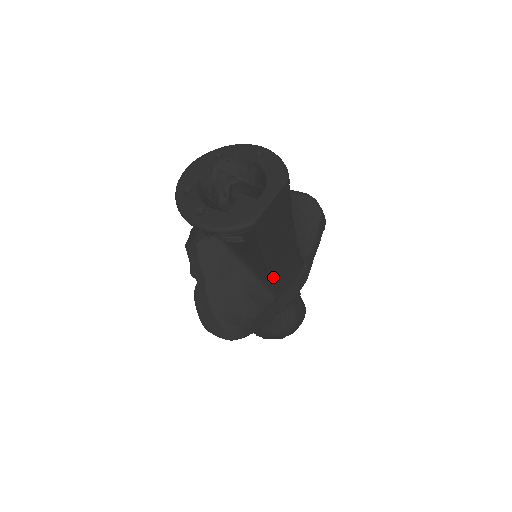
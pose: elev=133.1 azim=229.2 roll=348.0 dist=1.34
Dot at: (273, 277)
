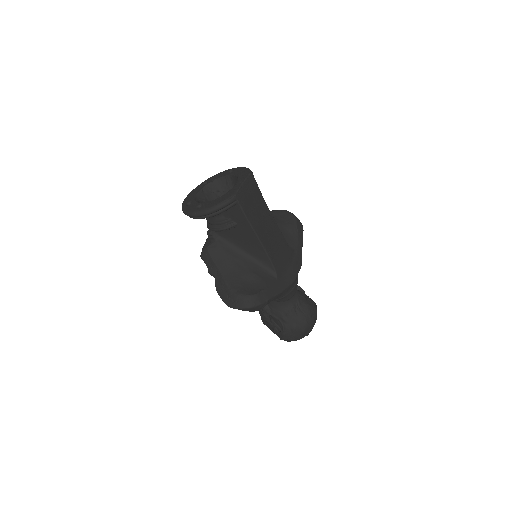
Dot at: (268, 253)
